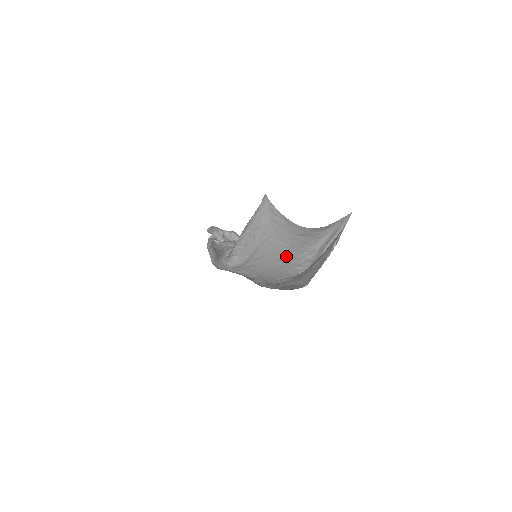
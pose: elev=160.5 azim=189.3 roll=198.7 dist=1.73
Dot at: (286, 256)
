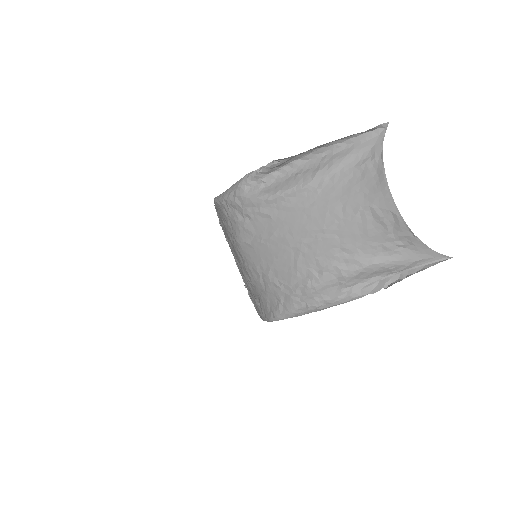
Dot at: (322, 235)
